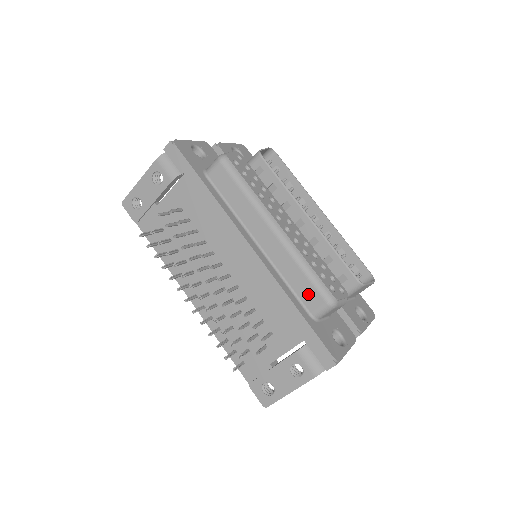
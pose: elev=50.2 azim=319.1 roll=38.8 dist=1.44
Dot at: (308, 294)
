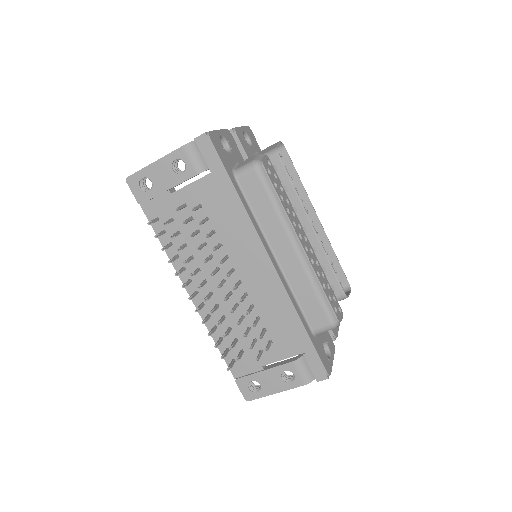
Dot at: (315, 313)
